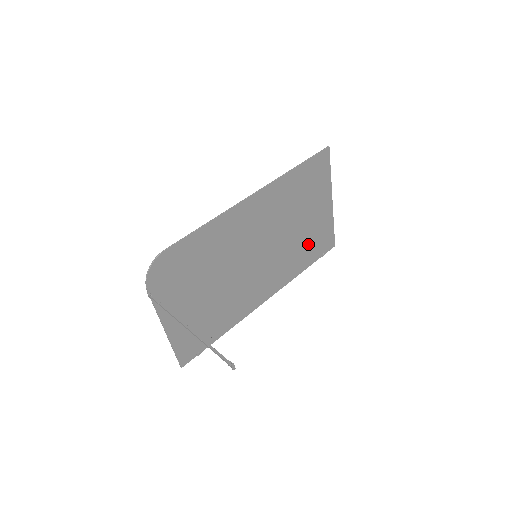
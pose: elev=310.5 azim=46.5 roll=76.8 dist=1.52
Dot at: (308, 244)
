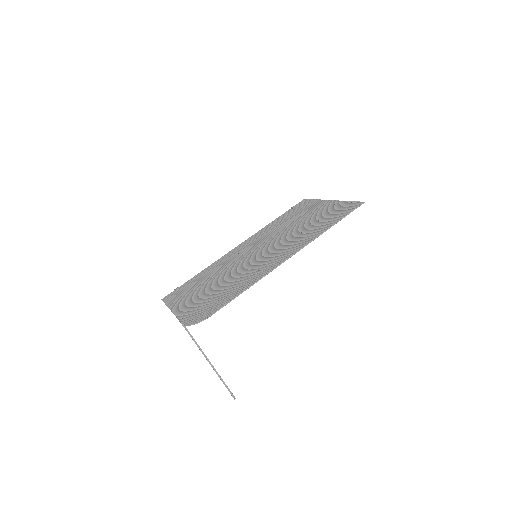
Dot at: (291, 218)
